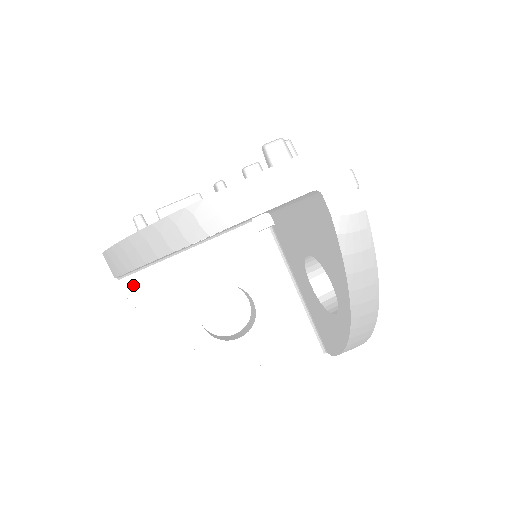
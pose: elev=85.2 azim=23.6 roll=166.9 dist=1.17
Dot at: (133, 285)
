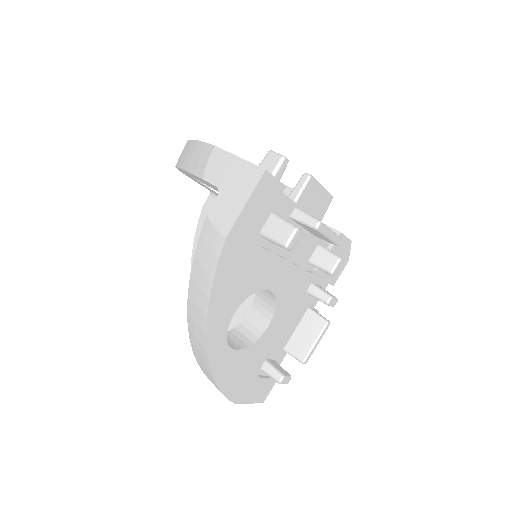
Dot at: occluded
